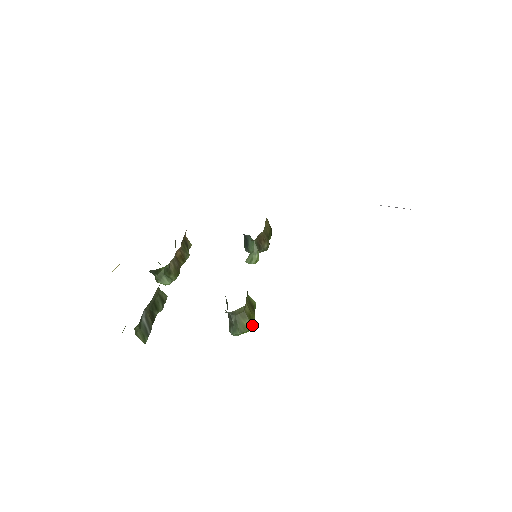
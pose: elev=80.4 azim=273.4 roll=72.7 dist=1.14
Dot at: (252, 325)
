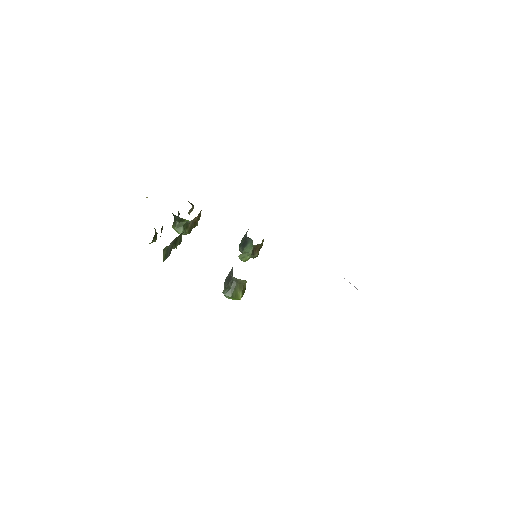
Dot at: occluded
